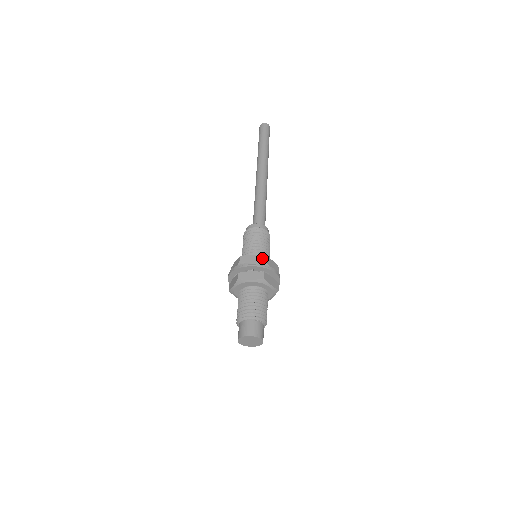
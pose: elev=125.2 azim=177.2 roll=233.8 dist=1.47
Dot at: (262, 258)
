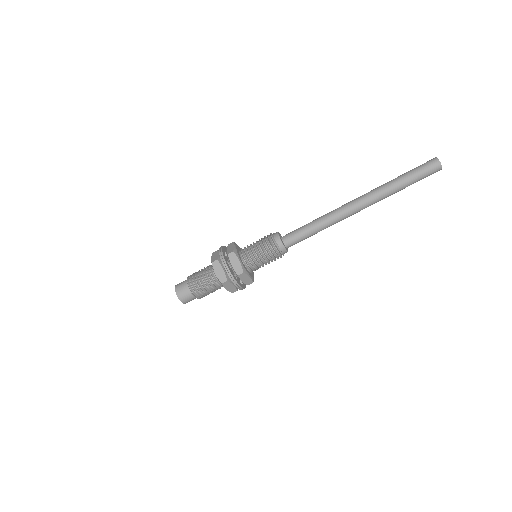
Dot at: (240, 271)
